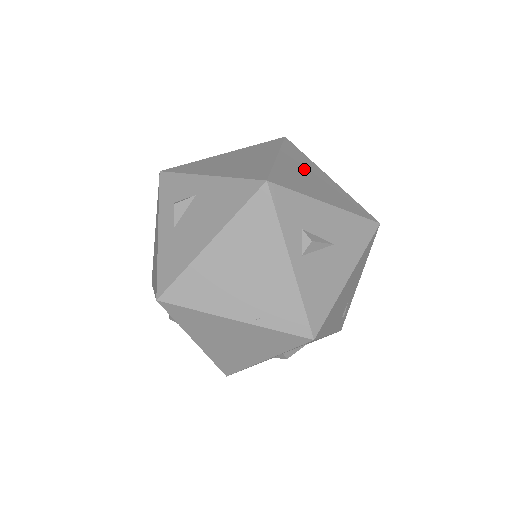
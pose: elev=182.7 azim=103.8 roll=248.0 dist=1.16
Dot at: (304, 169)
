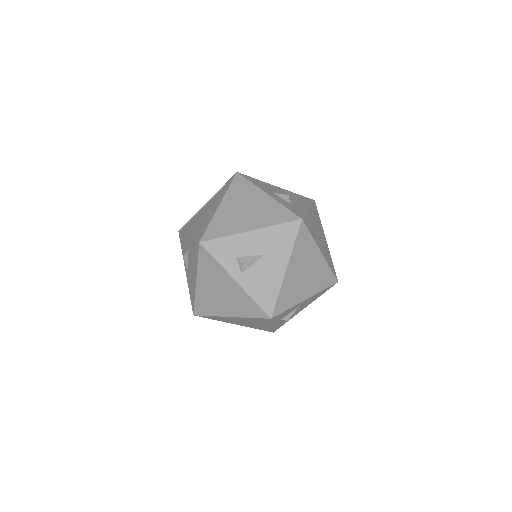
Dot at: (241, 203)
